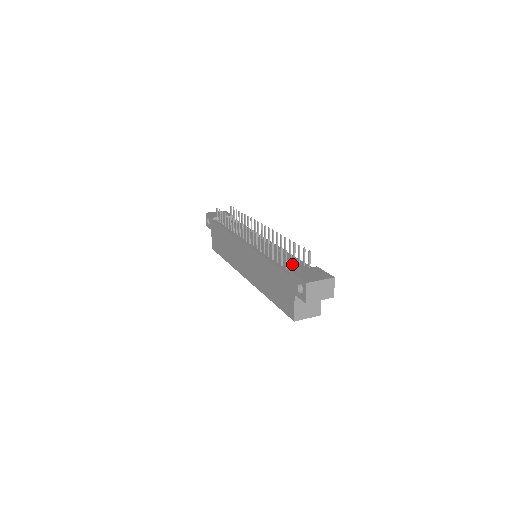
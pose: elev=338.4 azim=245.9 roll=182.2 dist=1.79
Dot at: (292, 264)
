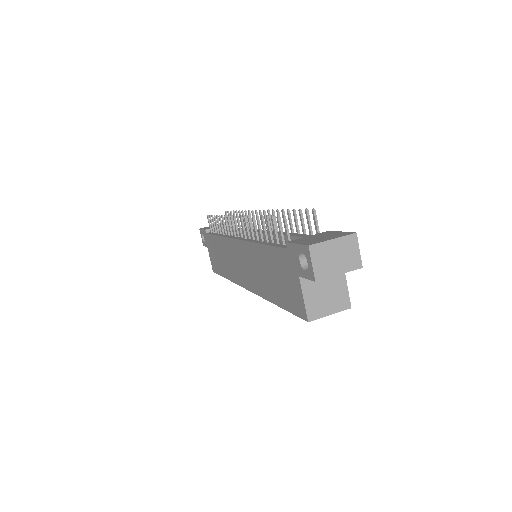
Dot at: (292, 237)
